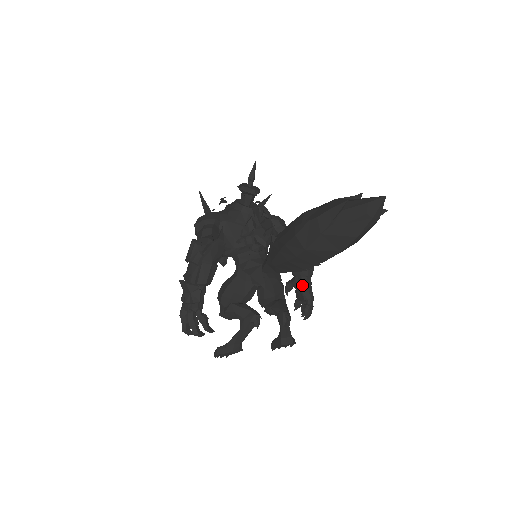
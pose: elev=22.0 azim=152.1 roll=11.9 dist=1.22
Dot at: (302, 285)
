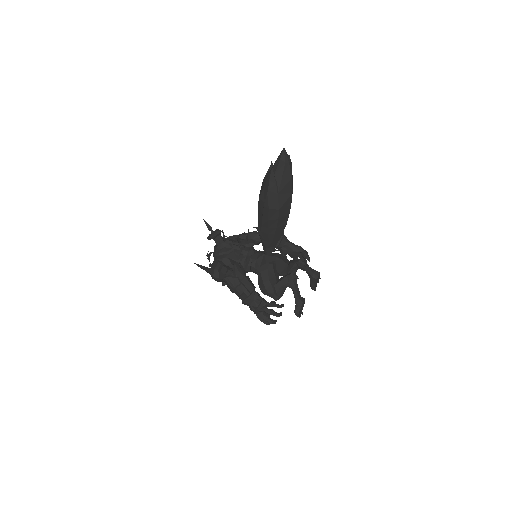
Dot at: (289, 247)
